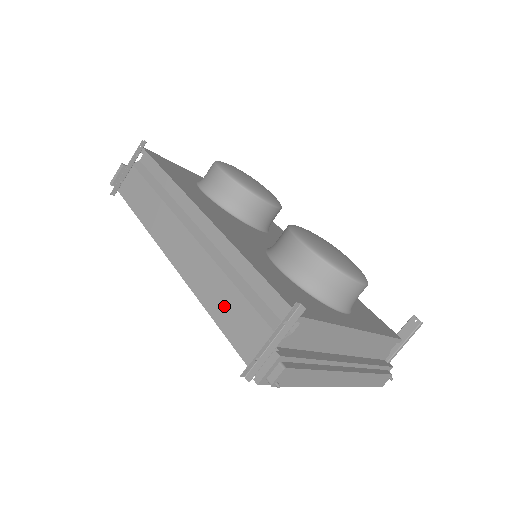
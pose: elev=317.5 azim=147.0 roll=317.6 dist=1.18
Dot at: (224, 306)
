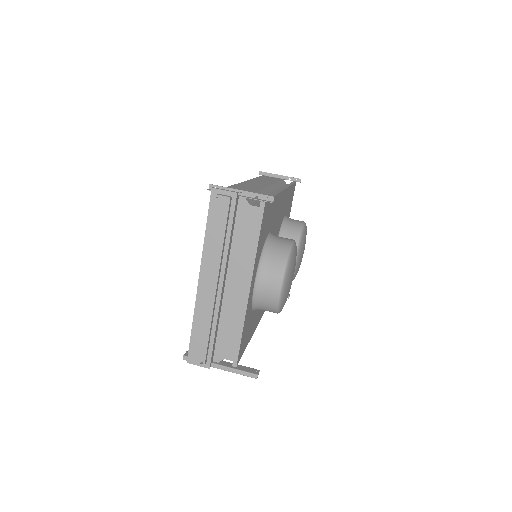
Dot at: (241, 189)
